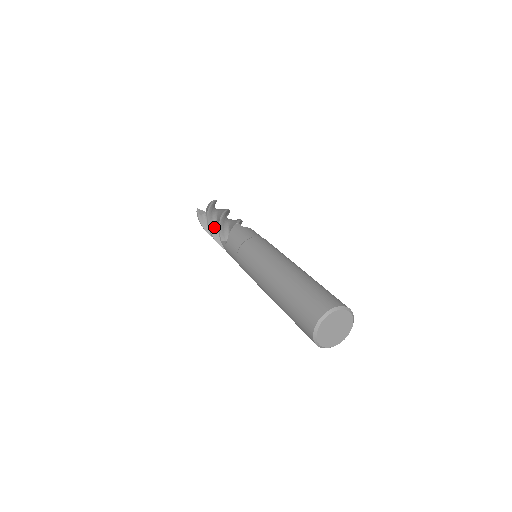
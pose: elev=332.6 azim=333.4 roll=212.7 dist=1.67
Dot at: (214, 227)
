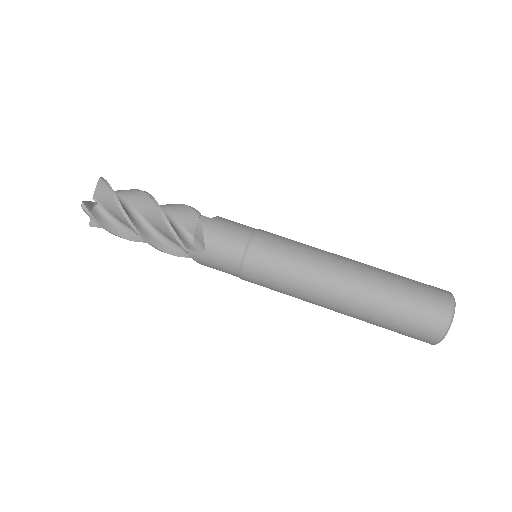
Dot at: occluded
